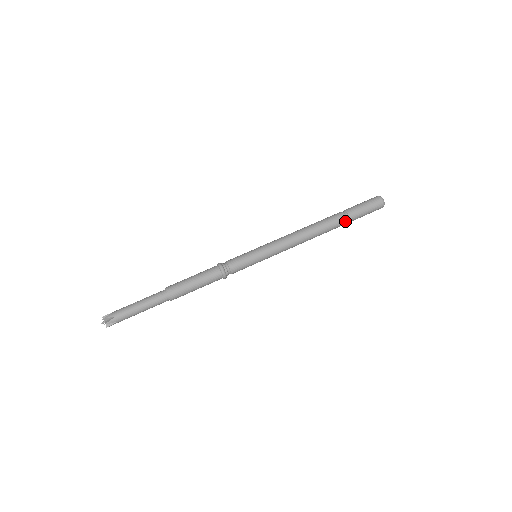
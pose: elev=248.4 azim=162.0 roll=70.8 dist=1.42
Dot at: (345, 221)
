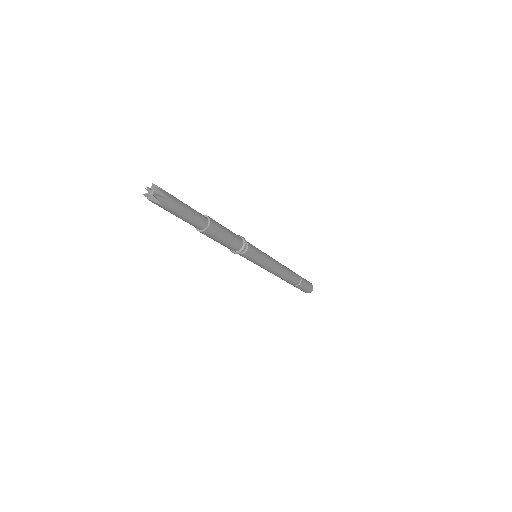
Dot at: (297, 284)
